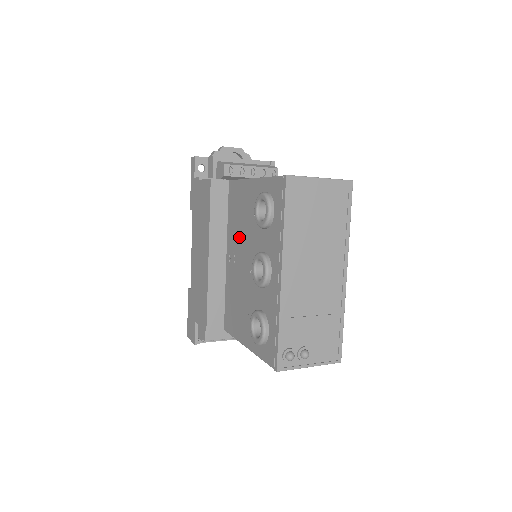
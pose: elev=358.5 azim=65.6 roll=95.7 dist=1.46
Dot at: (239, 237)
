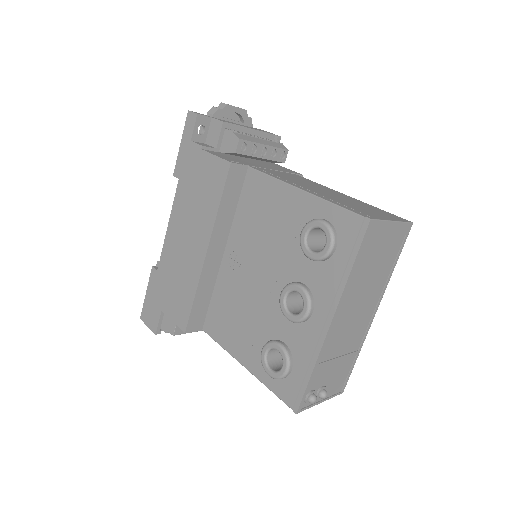
Dot at: (256, 244)
